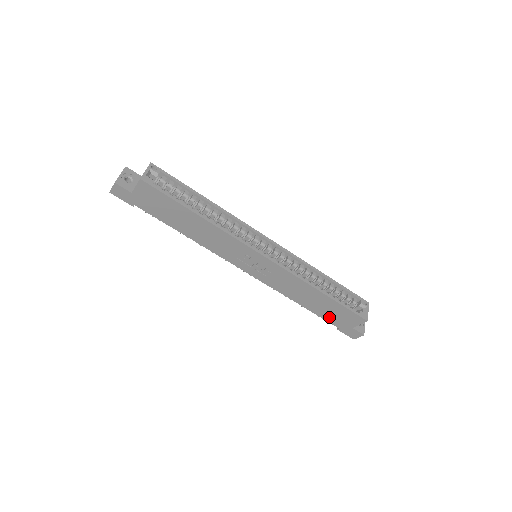
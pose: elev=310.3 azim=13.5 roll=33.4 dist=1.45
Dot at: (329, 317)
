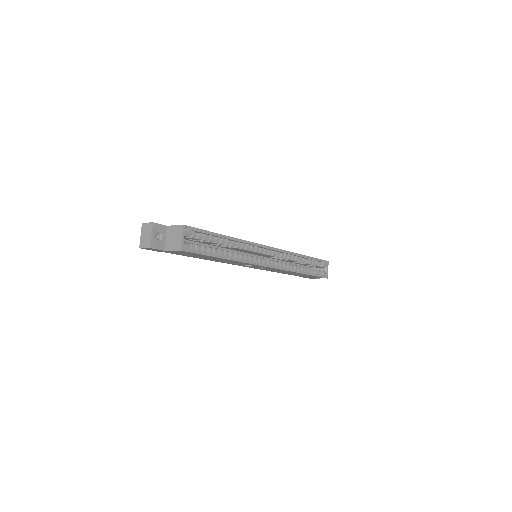
Dot at: occluded
